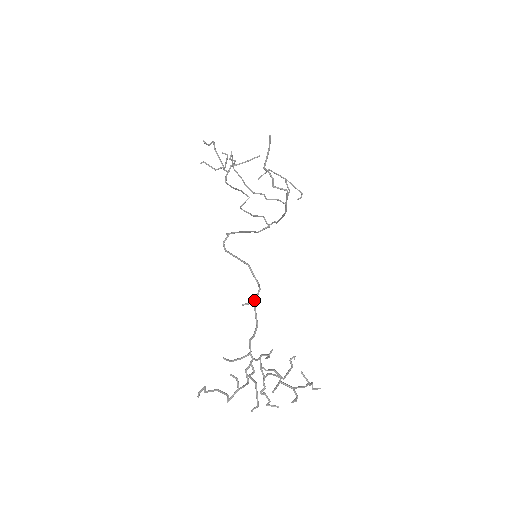
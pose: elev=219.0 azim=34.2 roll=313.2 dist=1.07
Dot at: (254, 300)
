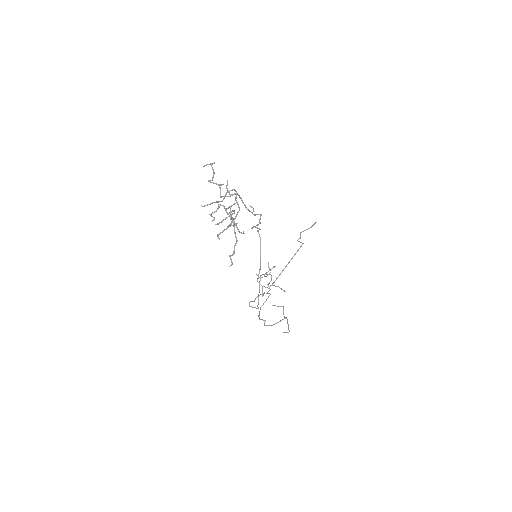
Dot at: (254, 214)
